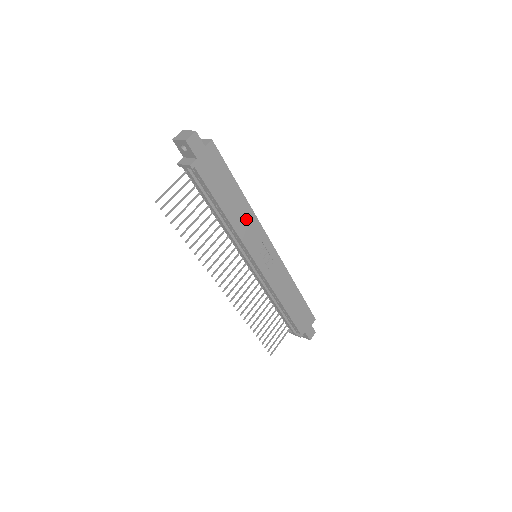
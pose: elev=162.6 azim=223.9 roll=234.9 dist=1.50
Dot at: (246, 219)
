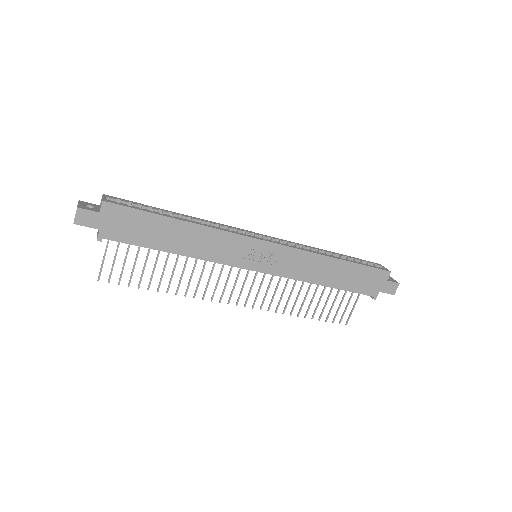
Dot at: (207, 240)
